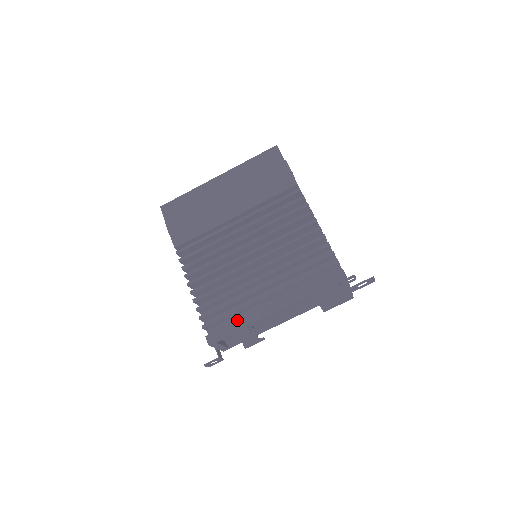
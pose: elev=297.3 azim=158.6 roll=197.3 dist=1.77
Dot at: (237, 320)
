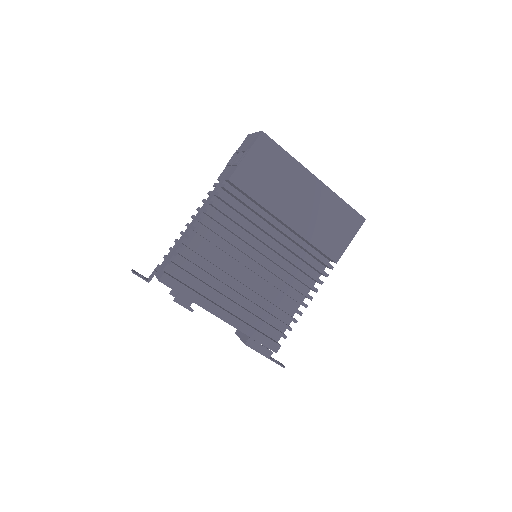
Dot at: (194, 284)
